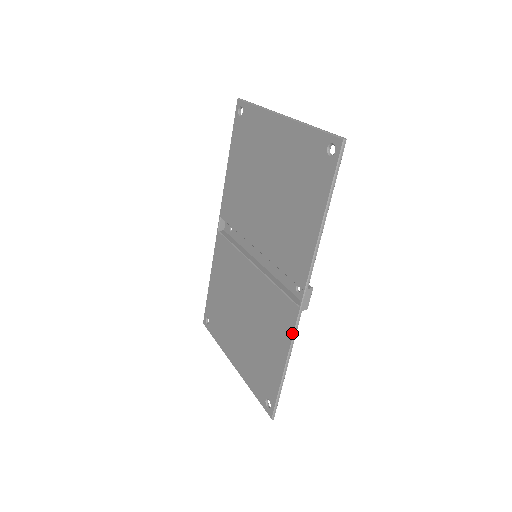
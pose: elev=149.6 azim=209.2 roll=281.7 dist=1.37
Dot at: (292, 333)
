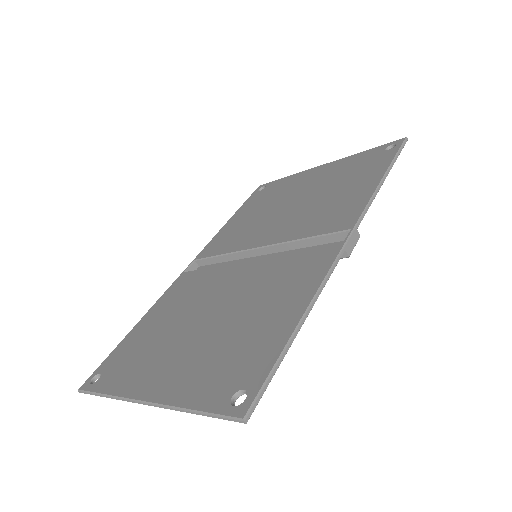
Dot at: (325, 272)
